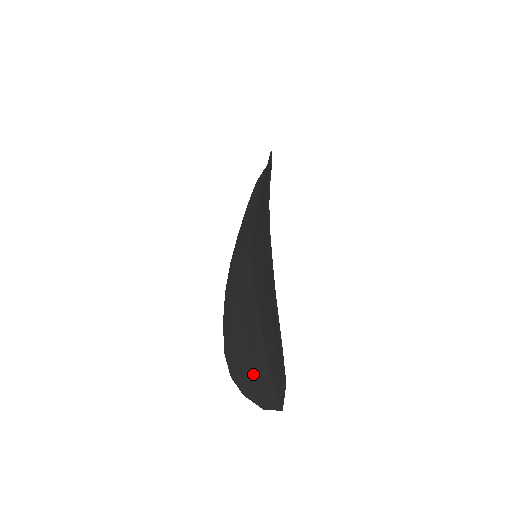
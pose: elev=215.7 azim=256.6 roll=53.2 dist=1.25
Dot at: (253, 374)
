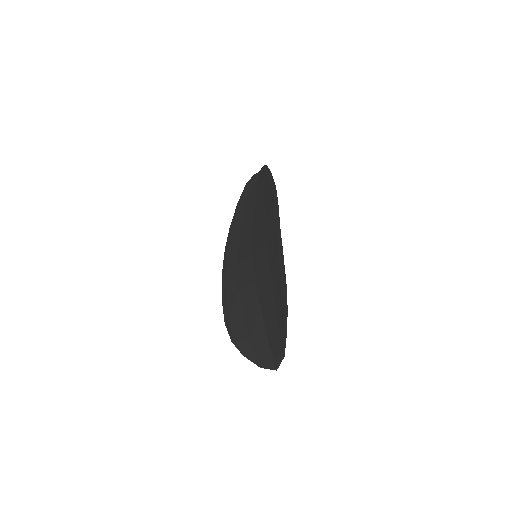
Dot at: (253, 343)
